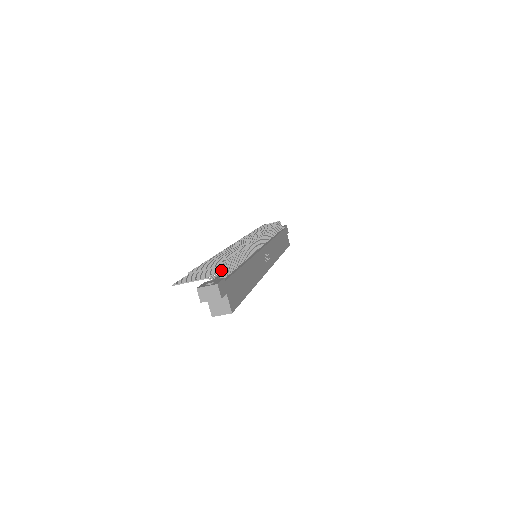
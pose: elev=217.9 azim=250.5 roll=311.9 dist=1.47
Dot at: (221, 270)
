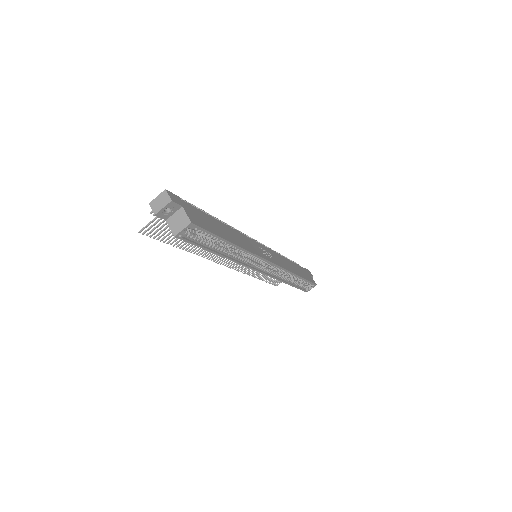
Dot at: occluded
